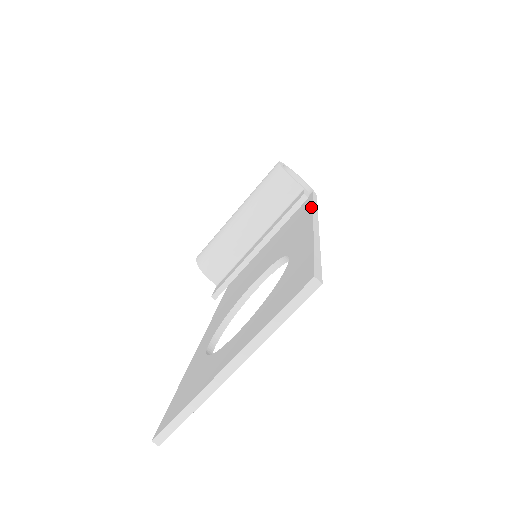
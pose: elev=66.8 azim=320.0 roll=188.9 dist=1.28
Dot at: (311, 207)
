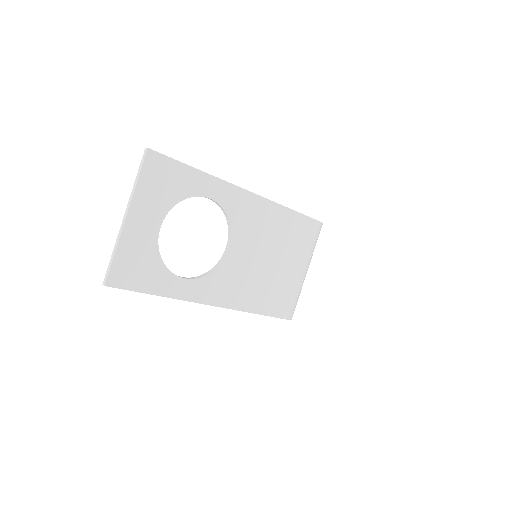
Dot at: occluded
